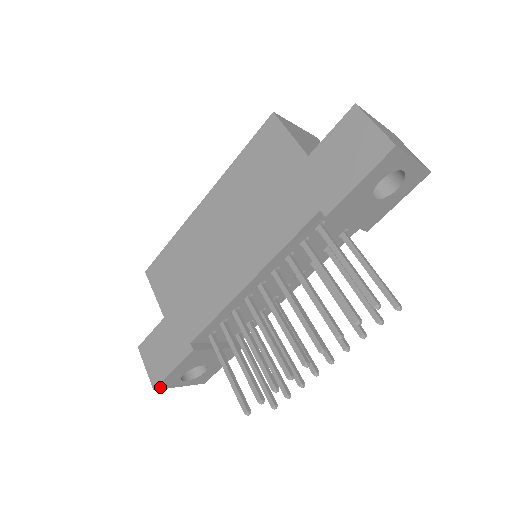
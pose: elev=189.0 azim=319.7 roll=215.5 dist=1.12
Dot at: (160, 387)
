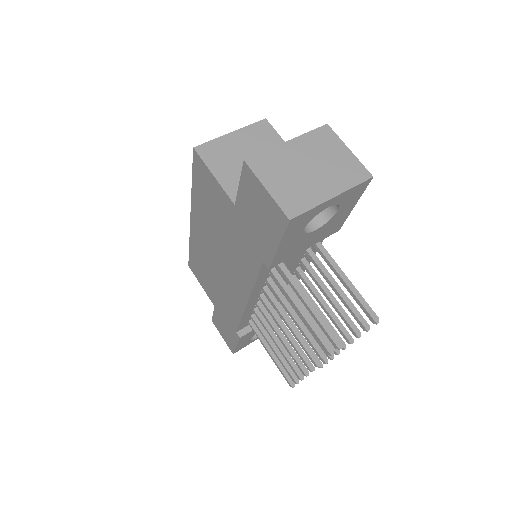
Dot at: (237, 351)
